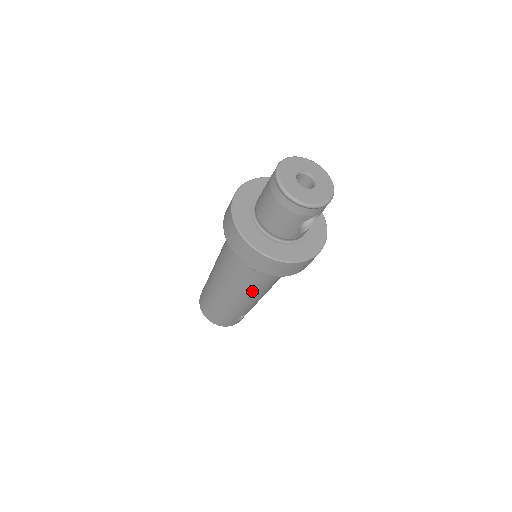
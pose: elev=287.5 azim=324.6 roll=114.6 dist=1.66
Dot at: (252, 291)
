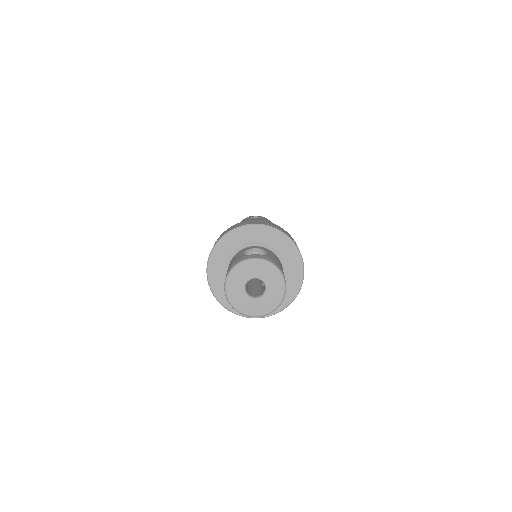
Dot at: occluded
